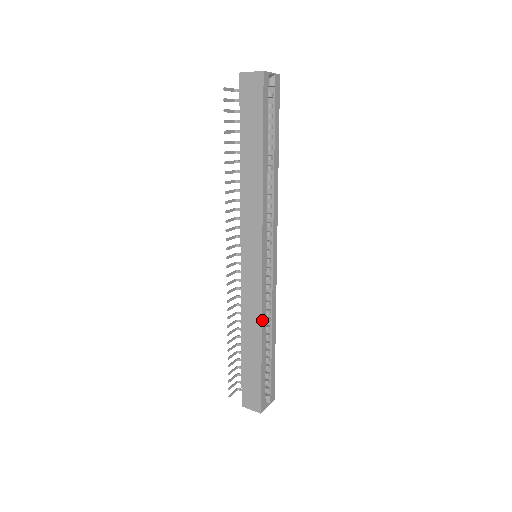
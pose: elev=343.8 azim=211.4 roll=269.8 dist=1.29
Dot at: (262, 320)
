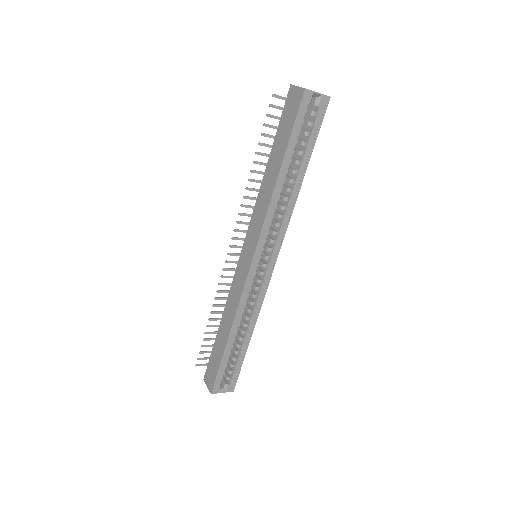
Dot at: (237, 314)
